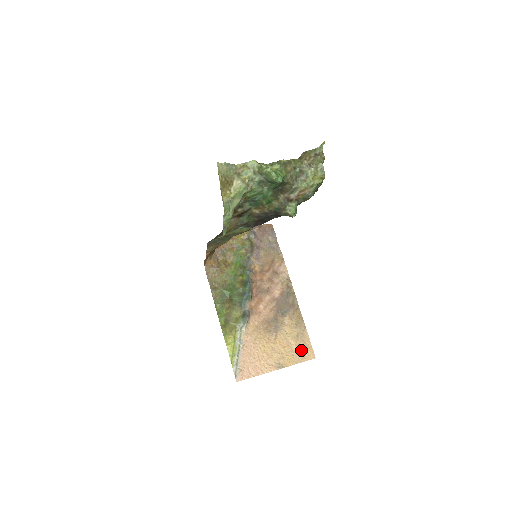
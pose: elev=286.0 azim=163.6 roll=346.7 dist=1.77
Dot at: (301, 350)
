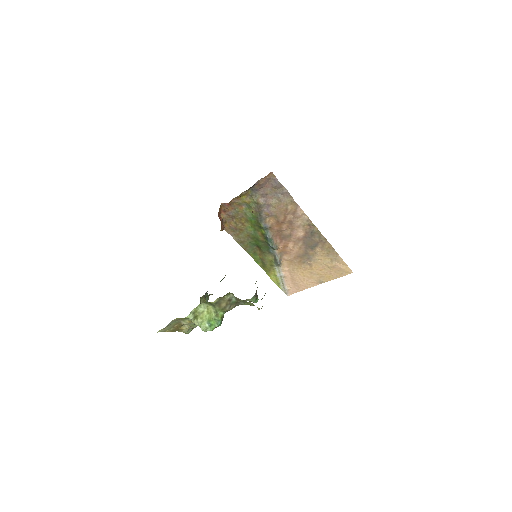
Dot at: (337, 270)
